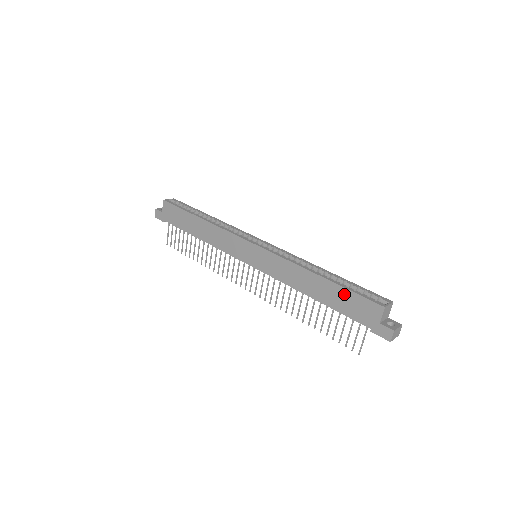
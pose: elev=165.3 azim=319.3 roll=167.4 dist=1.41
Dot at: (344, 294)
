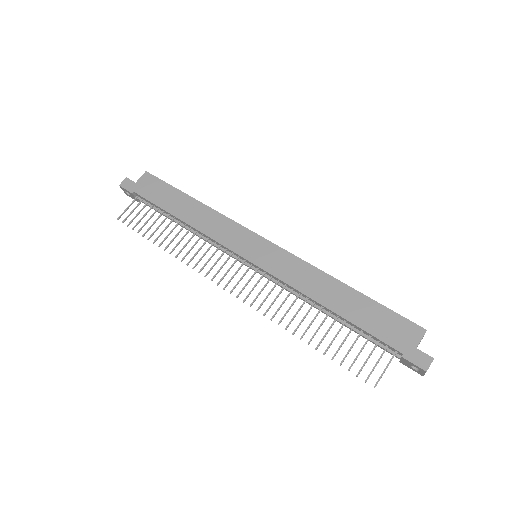
Dot at: (376, 309)
